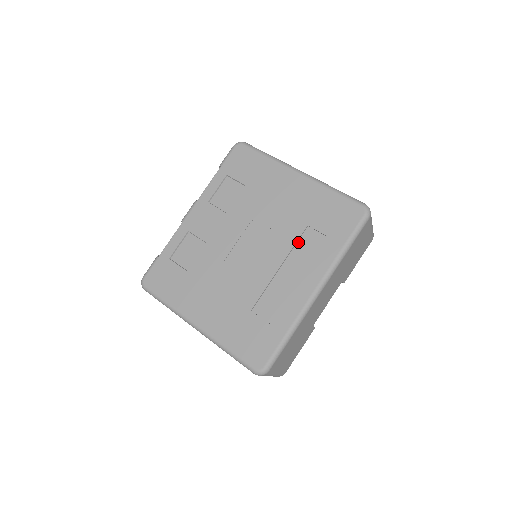
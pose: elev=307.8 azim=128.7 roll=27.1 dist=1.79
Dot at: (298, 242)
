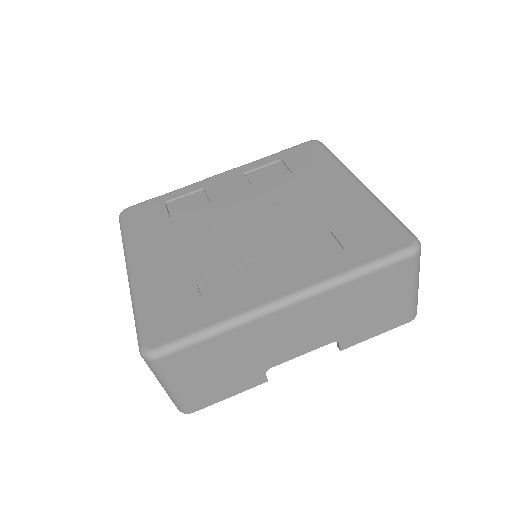
Dot at: (306, 241)
